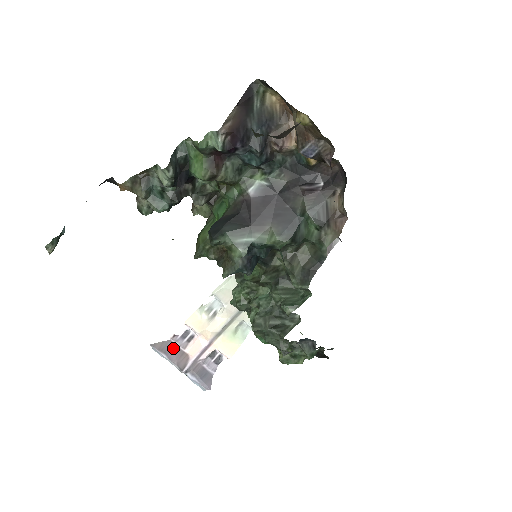
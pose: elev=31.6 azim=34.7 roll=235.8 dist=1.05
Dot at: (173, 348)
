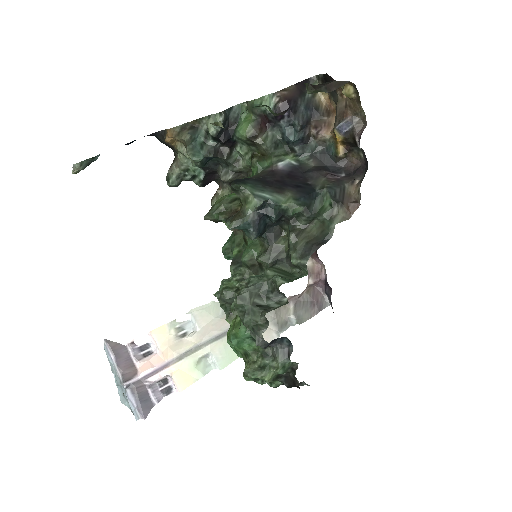
Dot at: (125, 355)
